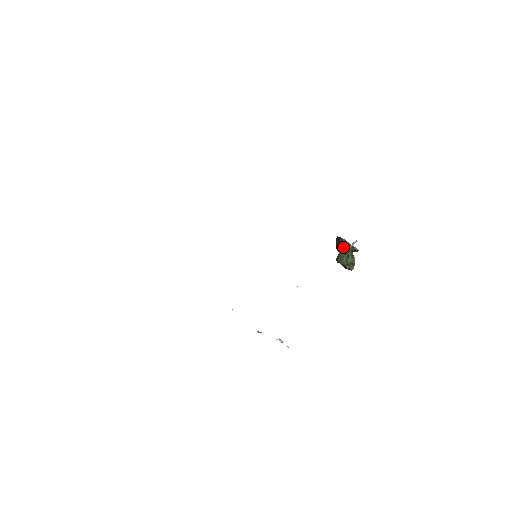
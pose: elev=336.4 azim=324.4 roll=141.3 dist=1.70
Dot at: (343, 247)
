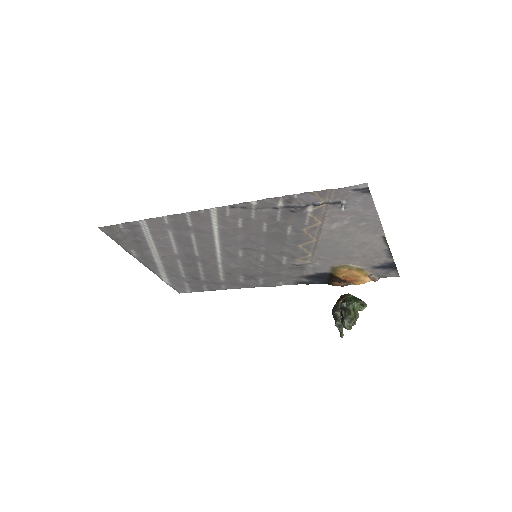
Dot at: (350, 298)
